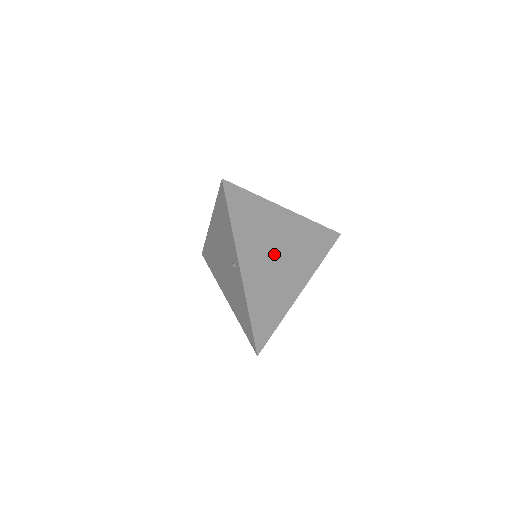
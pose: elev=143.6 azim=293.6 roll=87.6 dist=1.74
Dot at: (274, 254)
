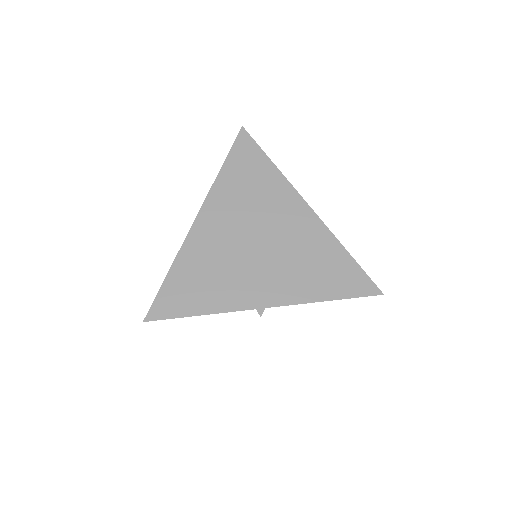
Dot at: (253, 235)
